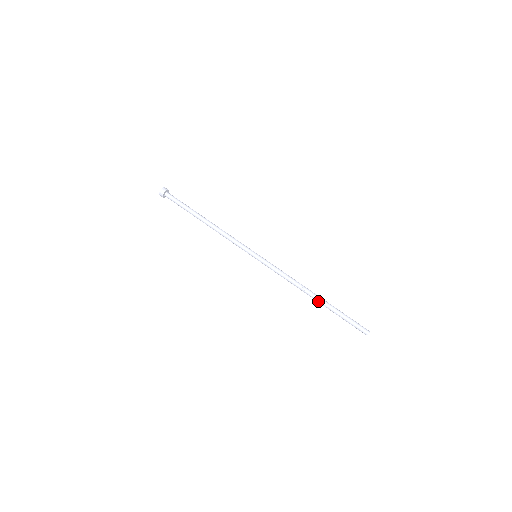
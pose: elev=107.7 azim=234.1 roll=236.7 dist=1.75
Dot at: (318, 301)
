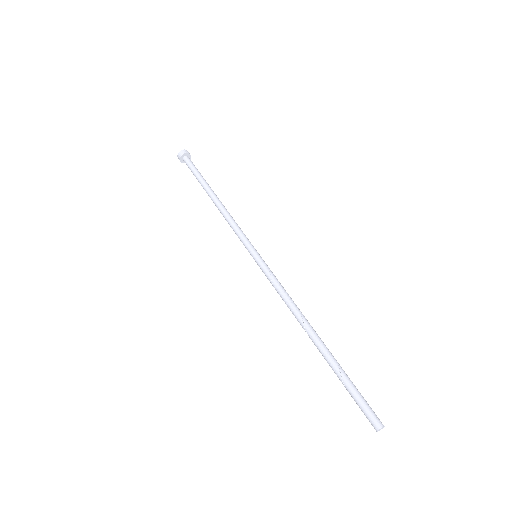
Dot at: (317, 345)
